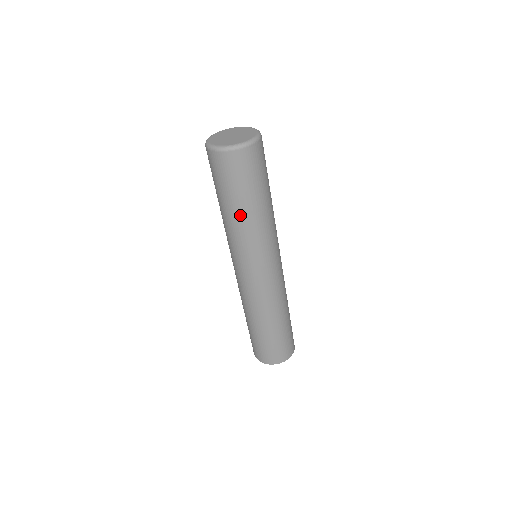
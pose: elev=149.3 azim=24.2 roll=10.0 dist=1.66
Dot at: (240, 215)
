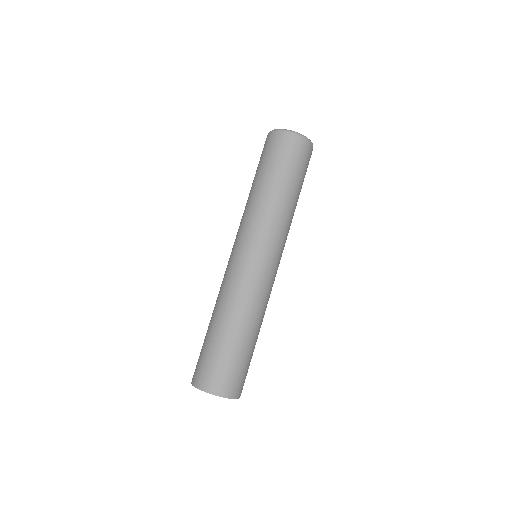
Dot at: (254, 188)
